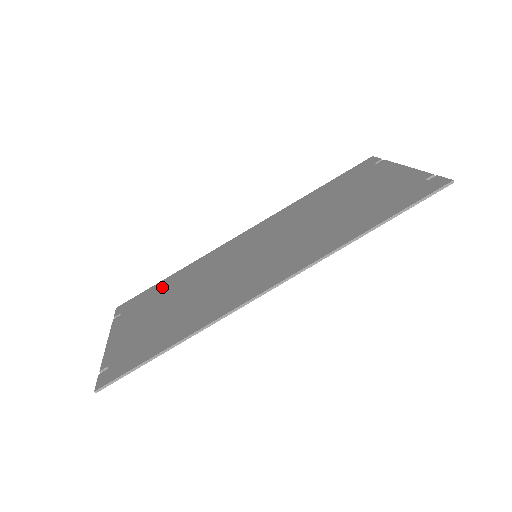
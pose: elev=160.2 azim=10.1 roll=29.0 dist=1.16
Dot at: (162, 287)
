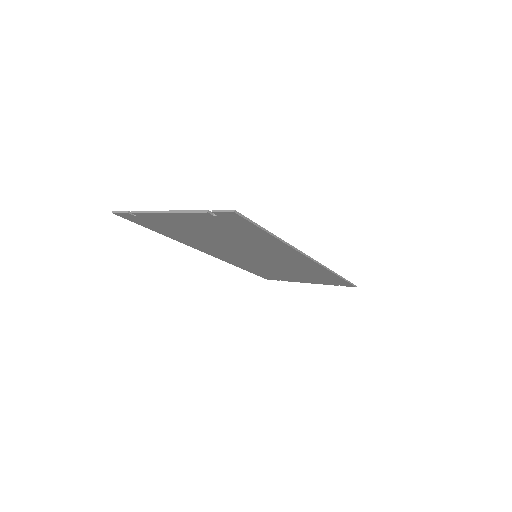
Dot at: occluded
